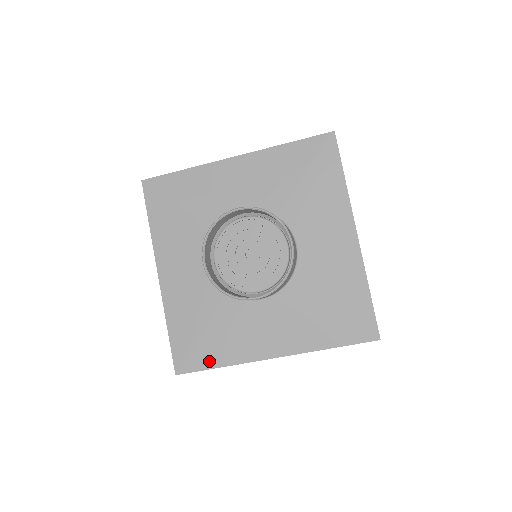
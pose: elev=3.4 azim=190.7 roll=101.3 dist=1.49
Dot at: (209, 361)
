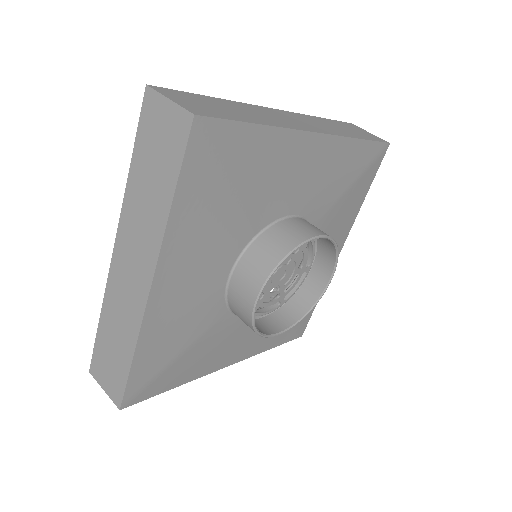
Dot at: (169, 384)
